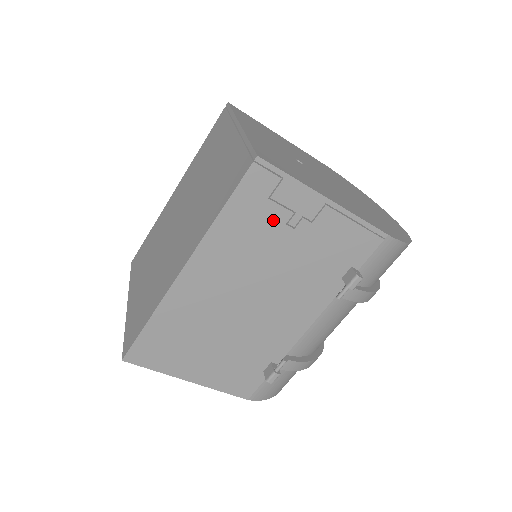
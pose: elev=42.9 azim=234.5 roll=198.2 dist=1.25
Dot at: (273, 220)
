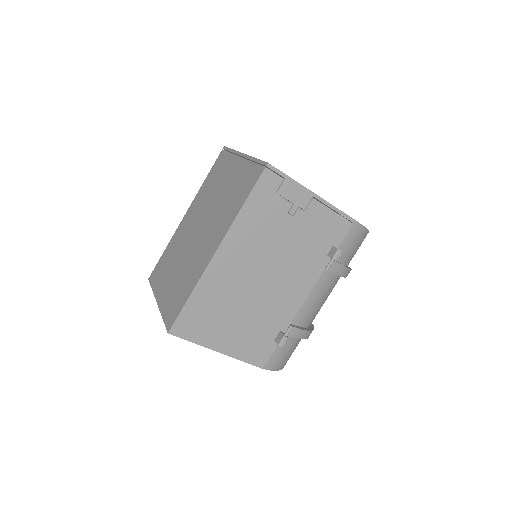
Dot at: (279, 210)
